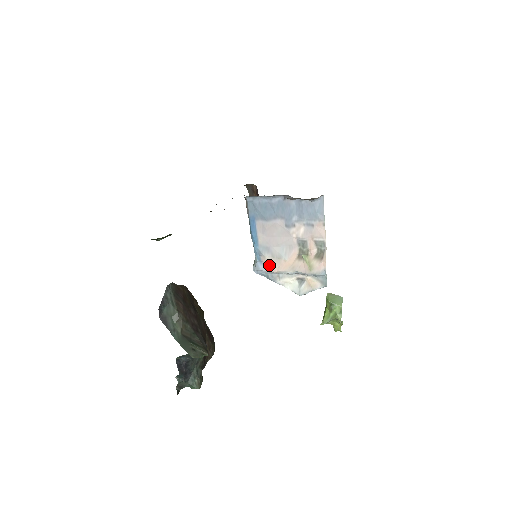
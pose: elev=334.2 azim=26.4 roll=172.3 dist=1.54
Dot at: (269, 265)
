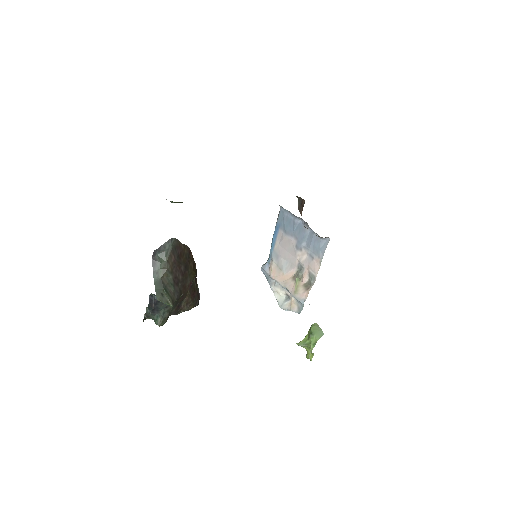
Dot at: (272, 270)
